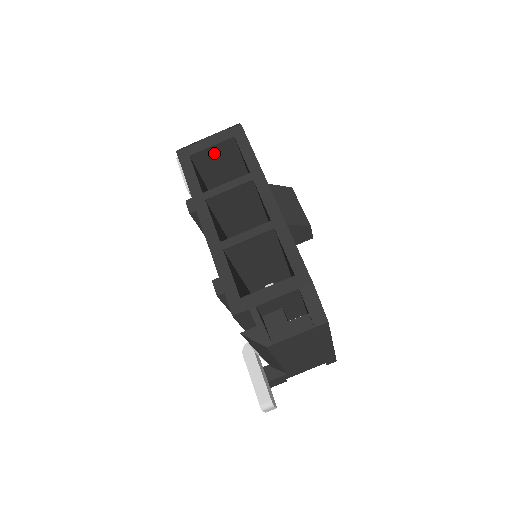
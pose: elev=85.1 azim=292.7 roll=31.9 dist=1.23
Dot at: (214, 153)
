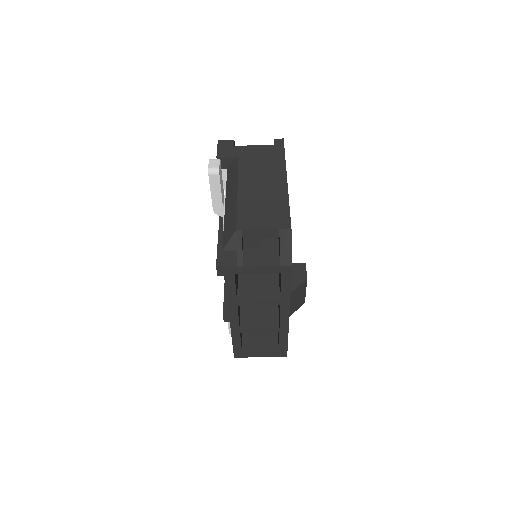
Dot at: occluded
